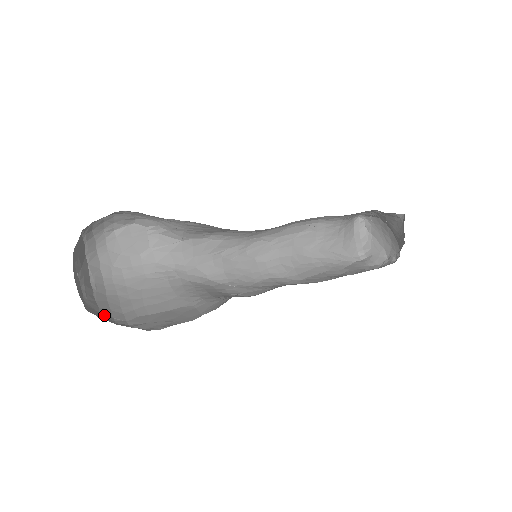
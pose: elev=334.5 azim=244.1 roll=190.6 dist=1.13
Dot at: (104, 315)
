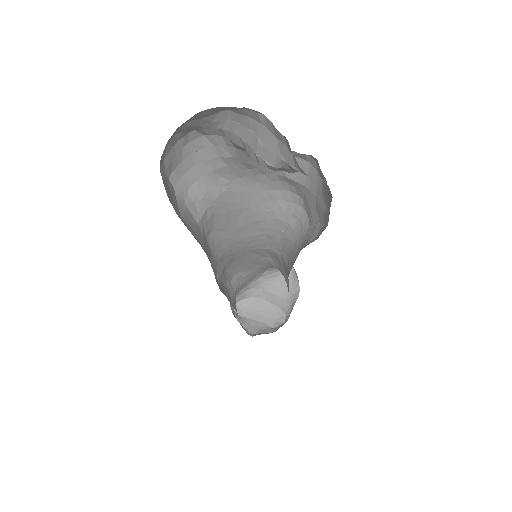
Dot at: occluded
